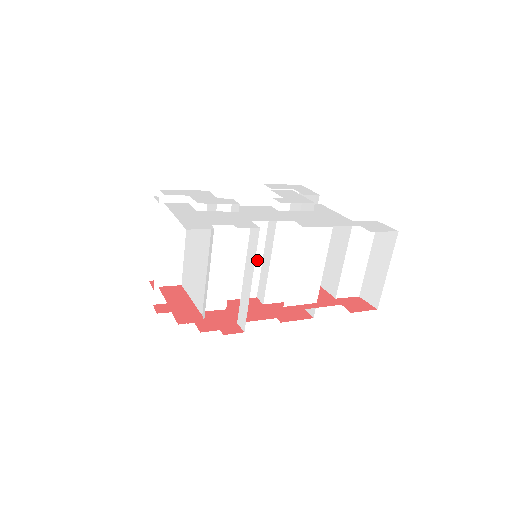
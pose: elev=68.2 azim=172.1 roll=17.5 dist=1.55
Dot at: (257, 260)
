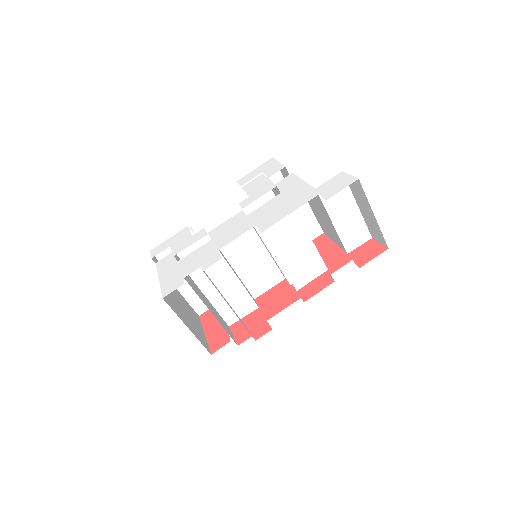
Dot at: (263, 254)
